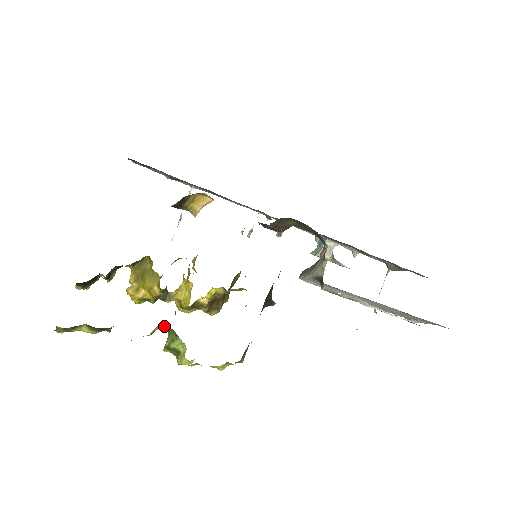
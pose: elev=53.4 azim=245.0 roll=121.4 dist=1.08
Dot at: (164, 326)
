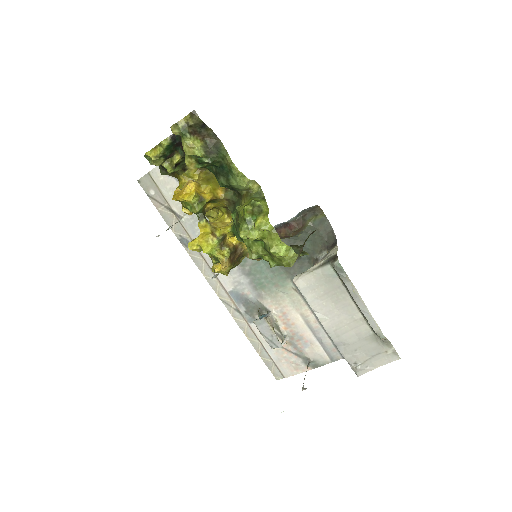
Dot at: (255, 188)
